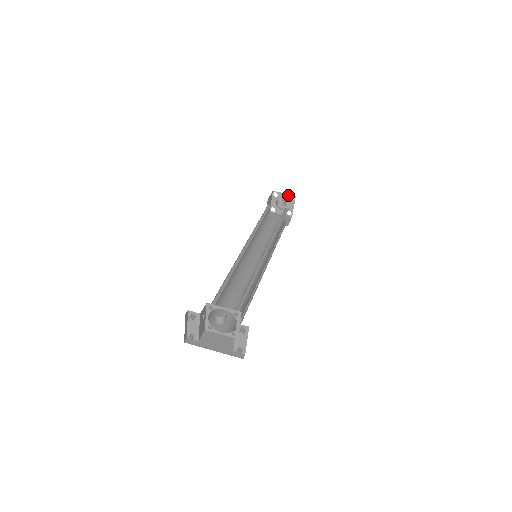
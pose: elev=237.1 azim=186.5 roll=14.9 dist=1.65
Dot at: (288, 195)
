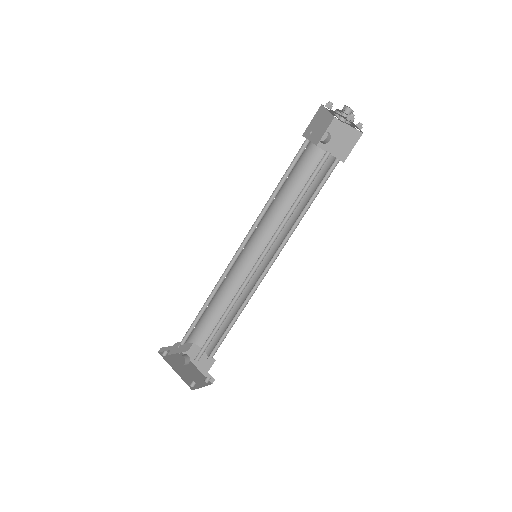
Dot at: (342, 116)
